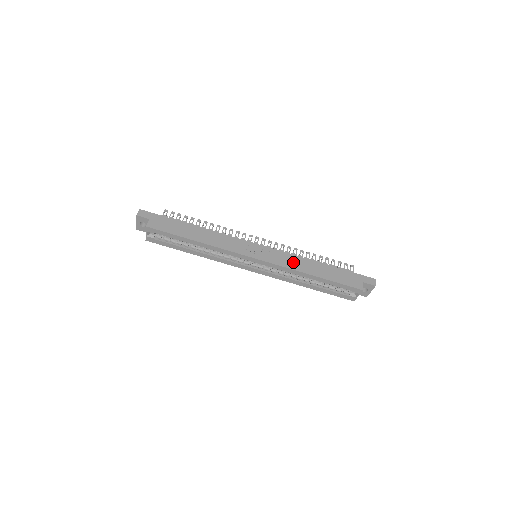
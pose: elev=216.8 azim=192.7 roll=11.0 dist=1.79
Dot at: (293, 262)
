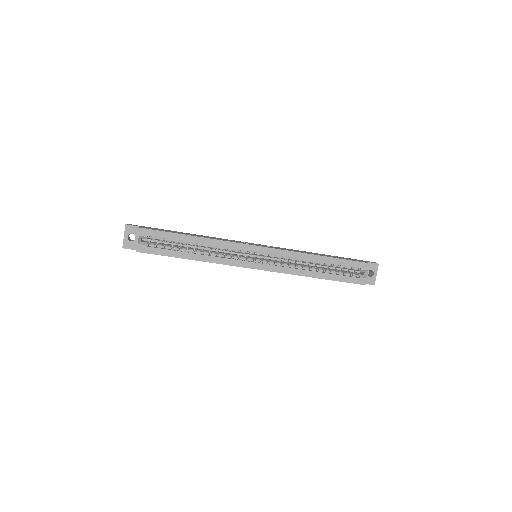
Dot at: occluded
